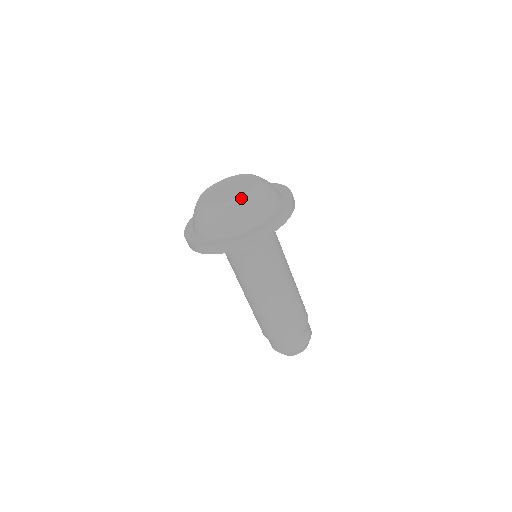
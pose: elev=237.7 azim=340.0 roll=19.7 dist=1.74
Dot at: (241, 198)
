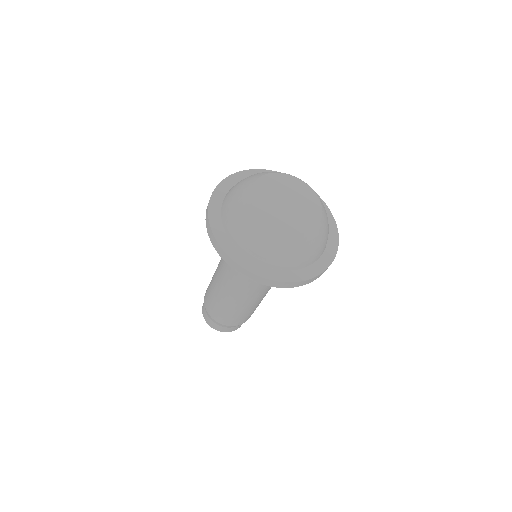
Dot at: (276, 232)
